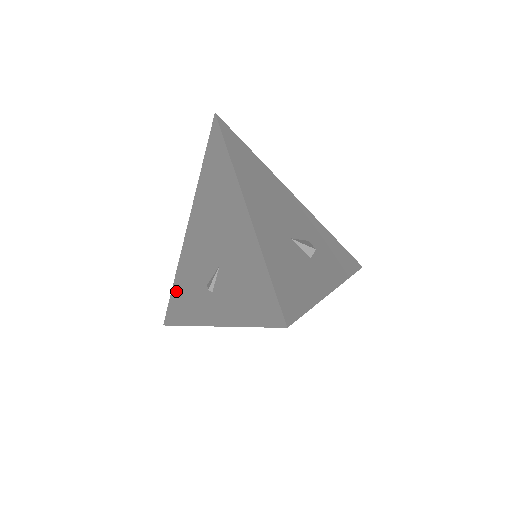
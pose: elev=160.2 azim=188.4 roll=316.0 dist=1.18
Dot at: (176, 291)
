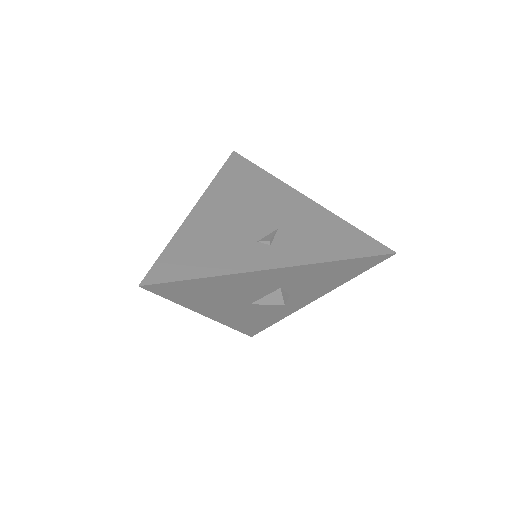
Dot at: (177, 252)
